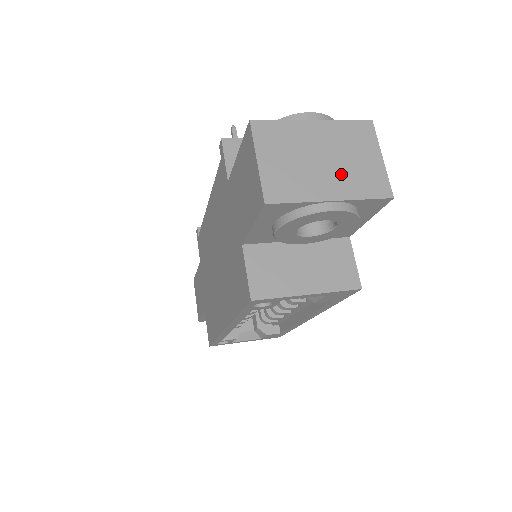
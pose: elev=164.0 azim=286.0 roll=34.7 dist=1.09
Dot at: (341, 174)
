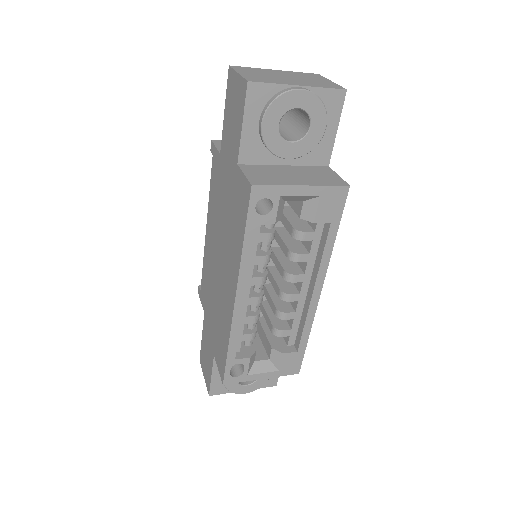
Dot at: (302, 81)
